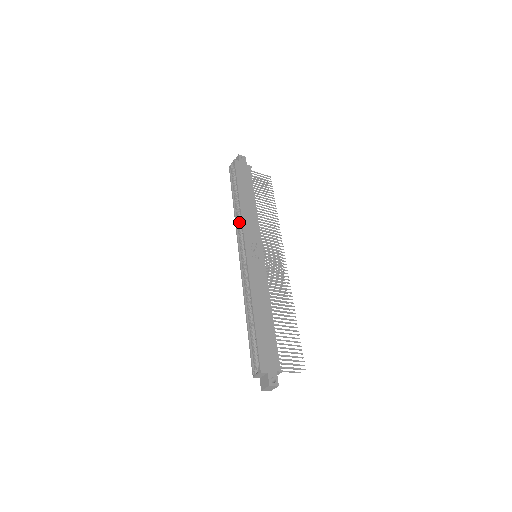
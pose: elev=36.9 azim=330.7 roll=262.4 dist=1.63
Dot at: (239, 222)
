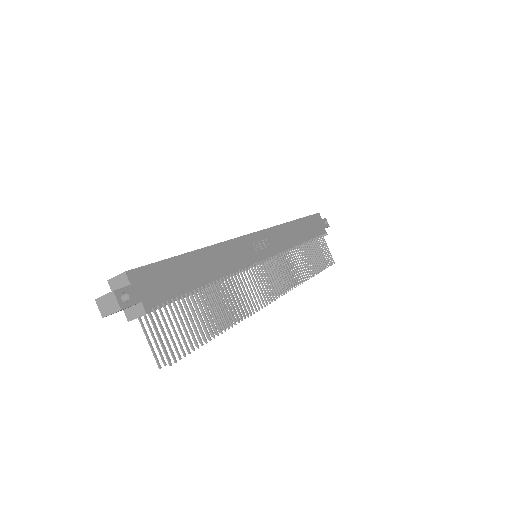
Dot at: occluded
